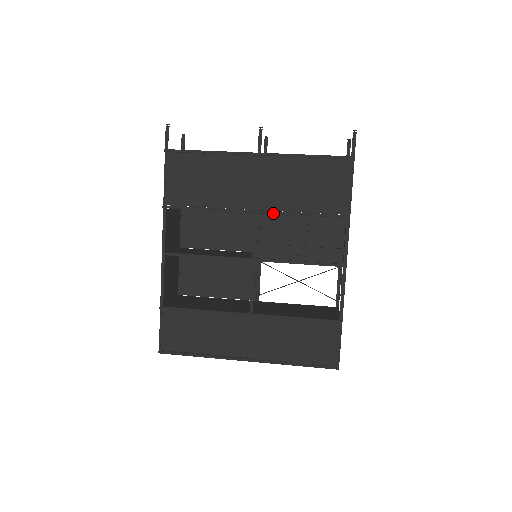
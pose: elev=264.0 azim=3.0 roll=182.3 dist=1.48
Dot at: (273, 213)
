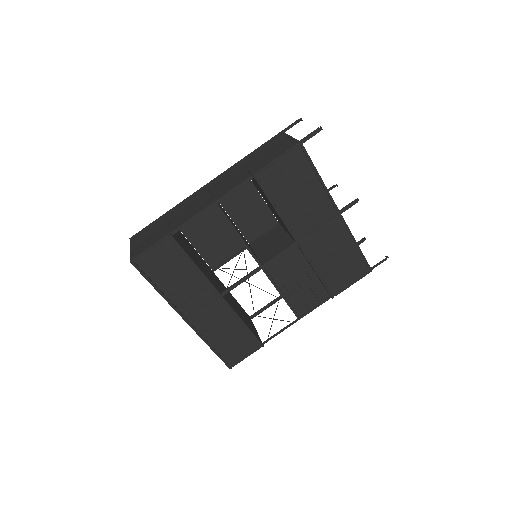
Dot at: (305, 255)
